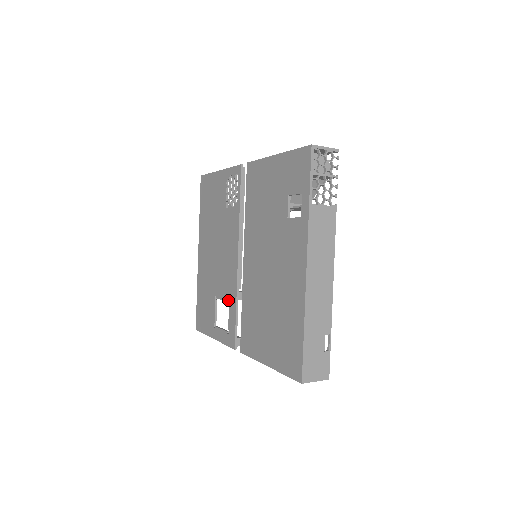
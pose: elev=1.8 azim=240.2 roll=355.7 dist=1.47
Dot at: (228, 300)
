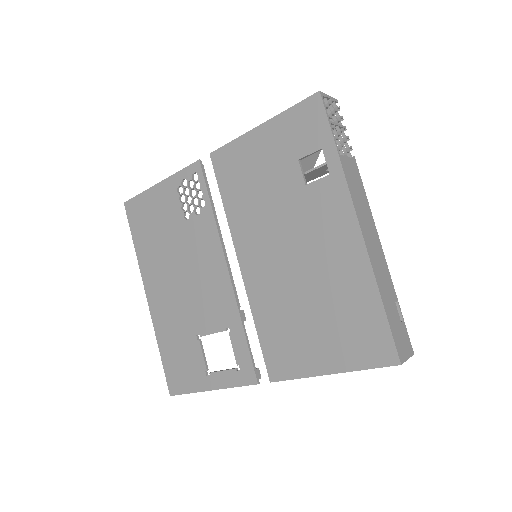
Dot at: (225, 328)
